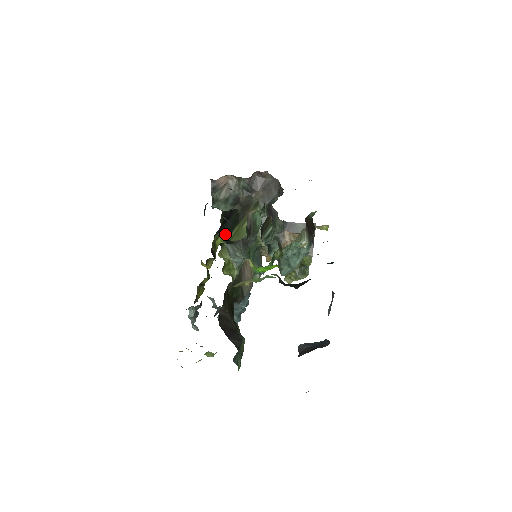
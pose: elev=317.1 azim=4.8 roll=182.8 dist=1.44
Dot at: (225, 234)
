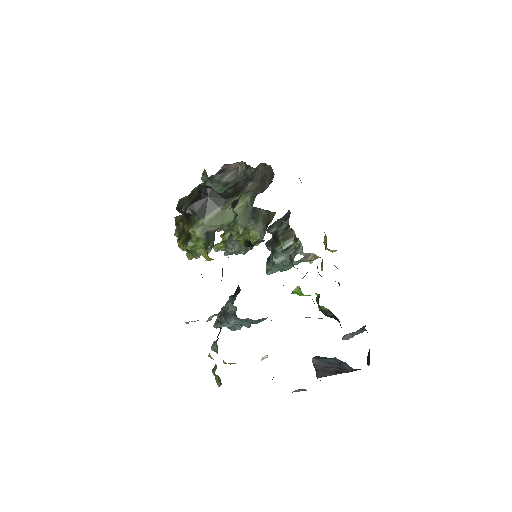
Dot at: (202, 210)
